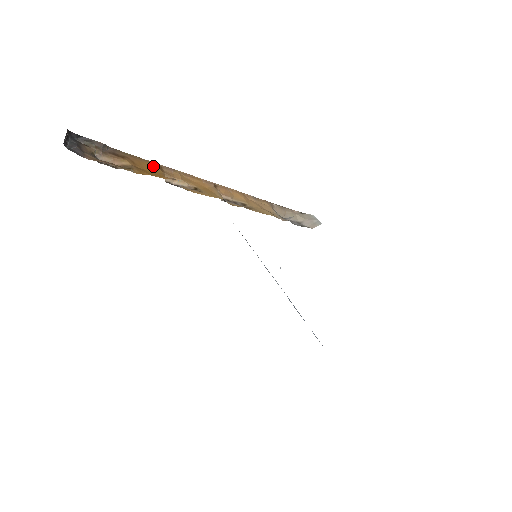
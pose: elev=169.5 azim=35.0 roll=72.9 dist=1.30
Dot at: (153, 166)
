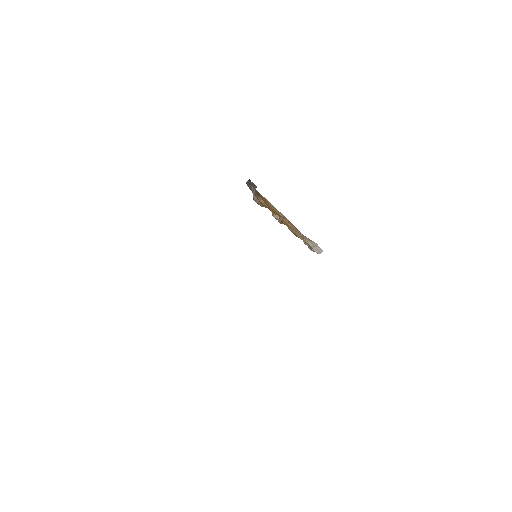
Dot at: (269, 203)
